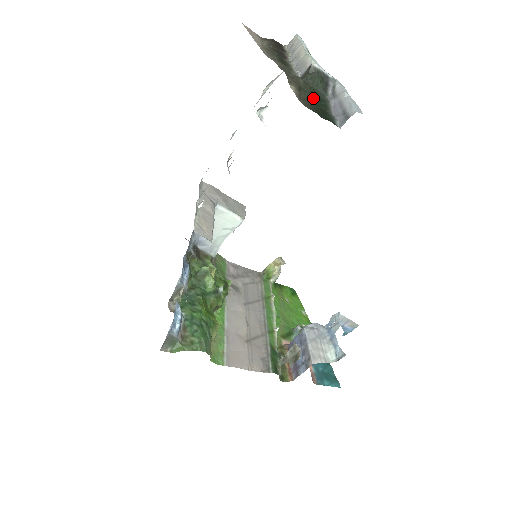
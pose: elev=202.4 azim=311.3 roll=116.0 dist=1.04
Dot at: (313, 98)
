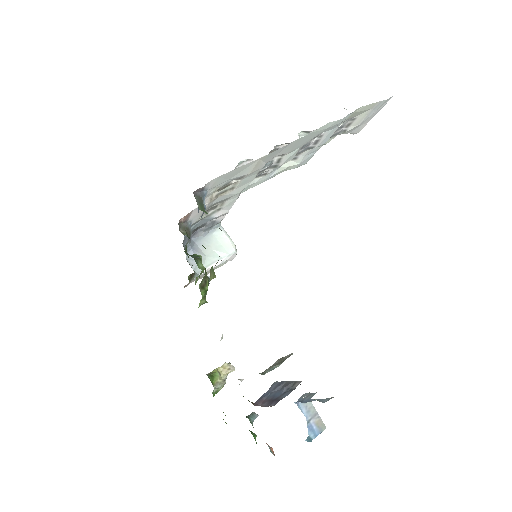
Dot at: occluded
